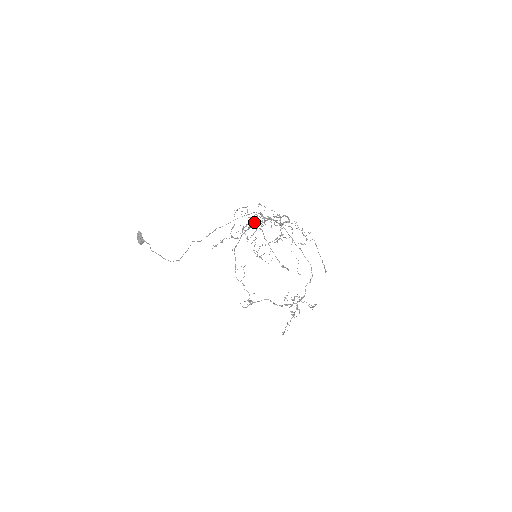
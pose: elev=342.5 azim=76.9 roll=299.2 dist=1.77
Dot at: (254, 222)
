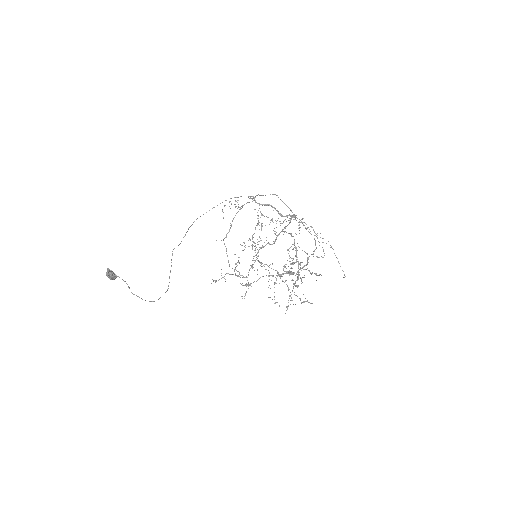
Dot at: (258, 241)
